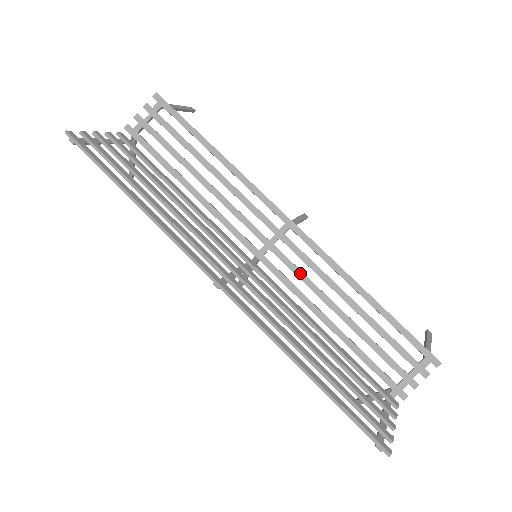
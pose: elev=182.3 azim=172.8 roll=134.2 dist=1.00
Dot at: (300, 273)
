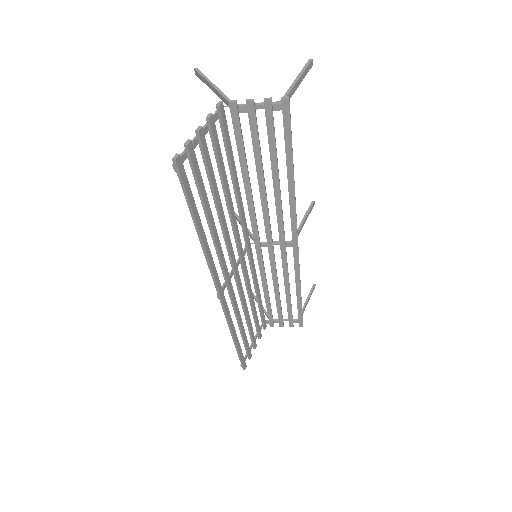
Dot at: (274, 269)
